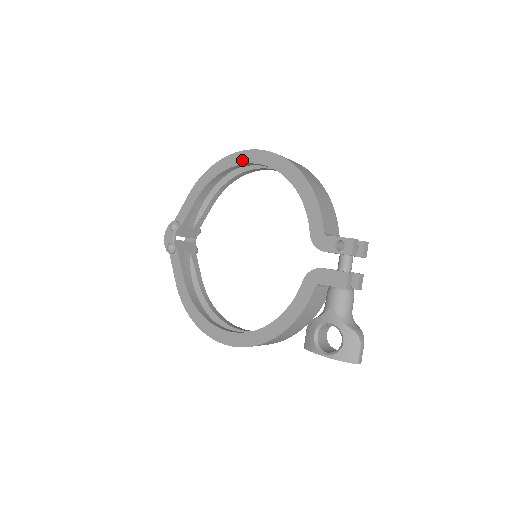
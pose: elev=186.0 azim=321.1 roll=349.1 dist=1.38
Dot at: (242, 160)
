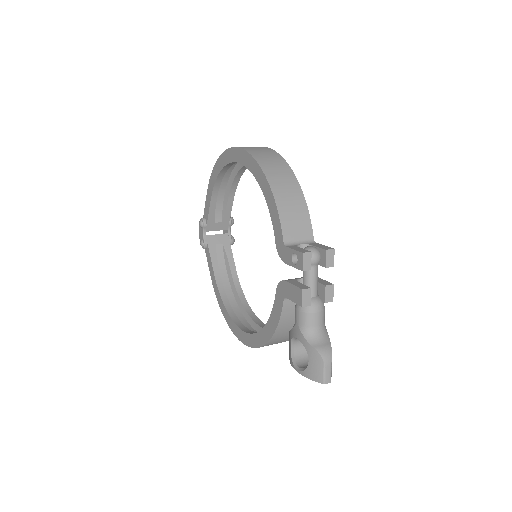
Dot at: (230, 158)
